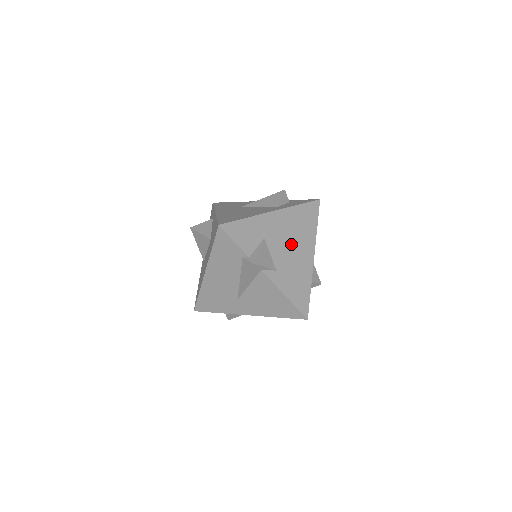
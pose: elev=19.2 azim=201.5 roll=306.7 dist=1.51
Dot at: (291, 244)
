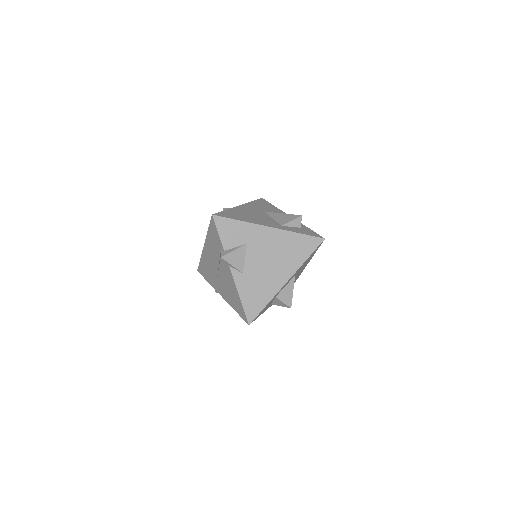
Dot at: (270, 260)
